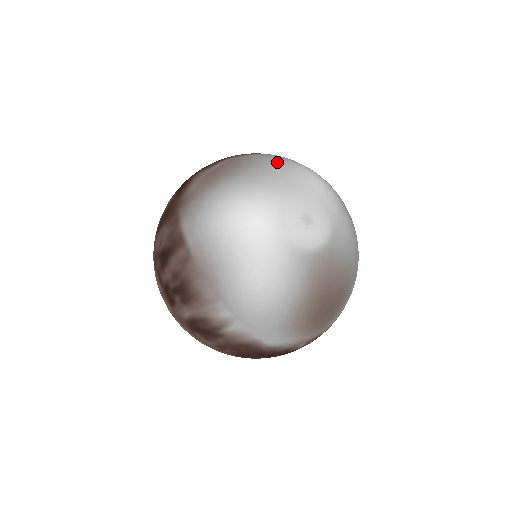
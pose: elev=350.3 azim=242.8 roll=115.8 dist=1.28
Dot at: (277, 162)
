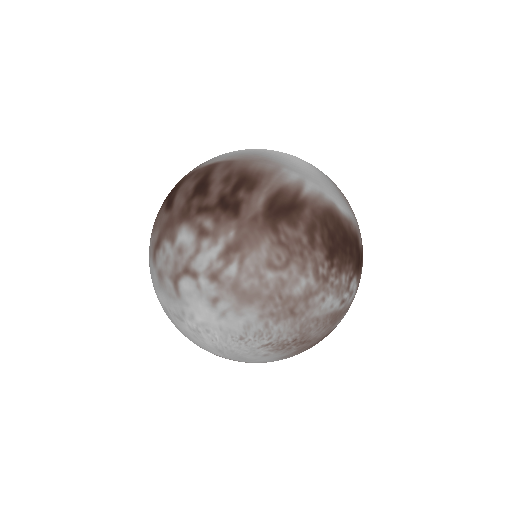
Dot at: occluded
